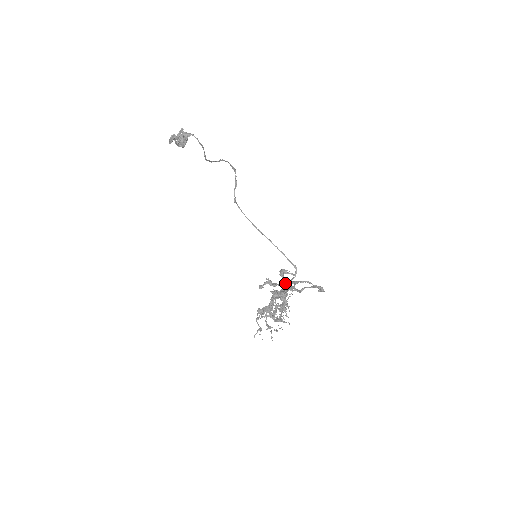
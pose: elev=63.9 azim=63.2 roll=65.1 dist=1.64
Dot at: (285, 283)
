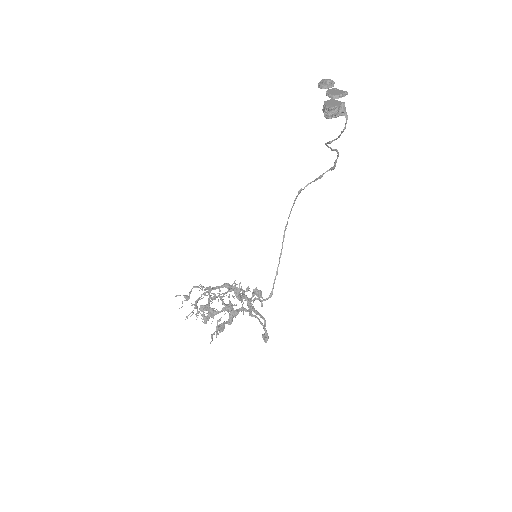
Dot at: (248, 303)
